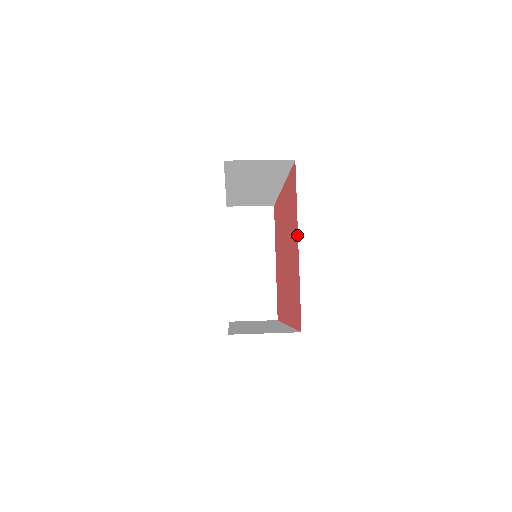
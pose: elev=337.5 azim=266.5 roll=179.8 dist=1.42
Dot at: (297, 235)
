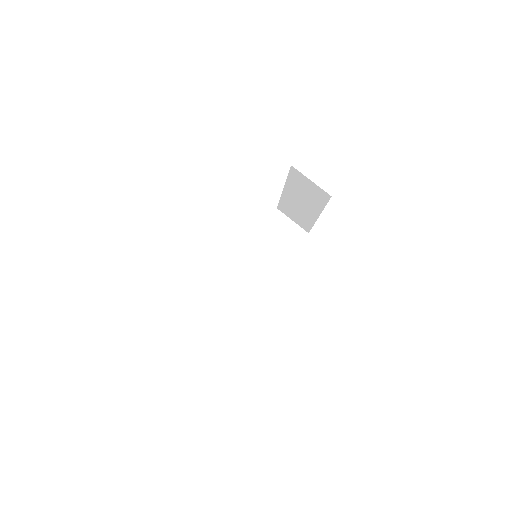
Dot at: occluded
